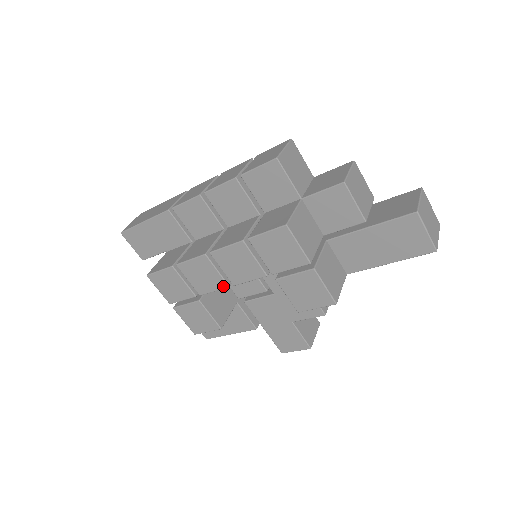
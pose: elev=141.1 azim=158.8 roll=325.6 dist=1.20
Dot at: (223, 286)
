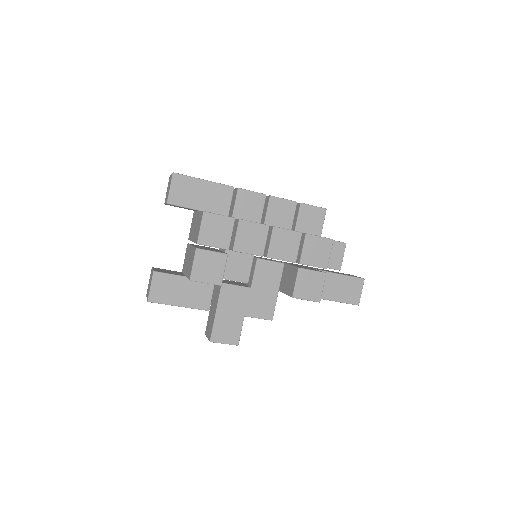
Dot at: (259, 253)
